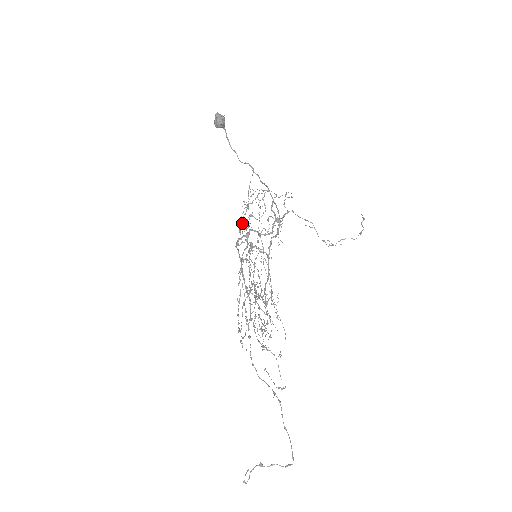
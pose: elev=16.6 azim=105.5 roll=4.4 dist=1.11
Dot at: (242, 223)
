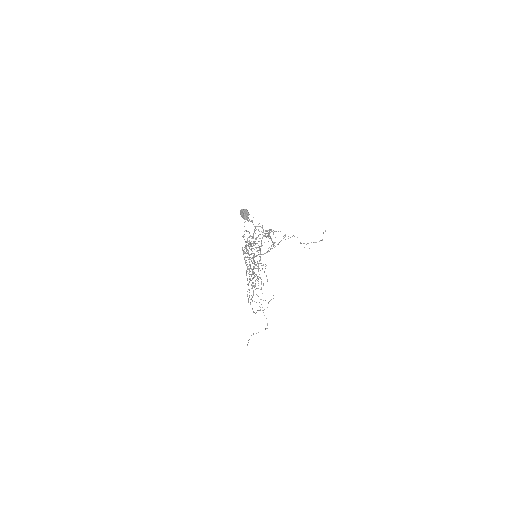
Dot at: occluded
